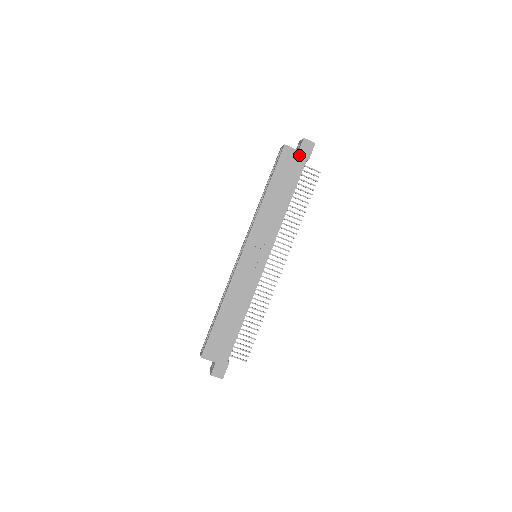
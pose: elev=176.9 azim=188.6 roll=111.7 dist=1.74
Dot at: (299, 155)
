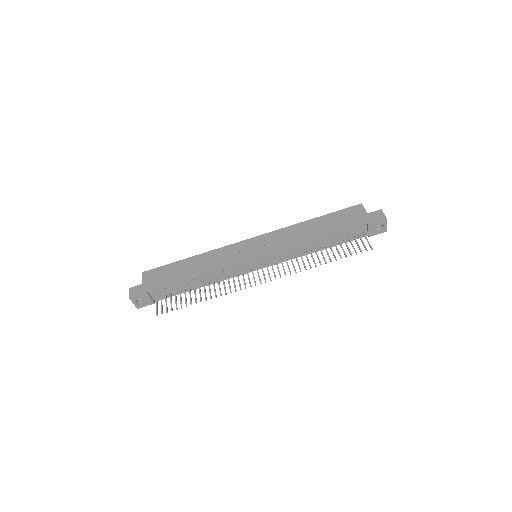
Dot at: (364, 216)
